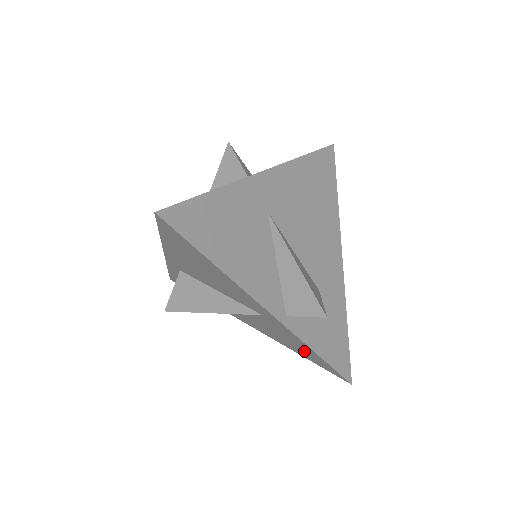
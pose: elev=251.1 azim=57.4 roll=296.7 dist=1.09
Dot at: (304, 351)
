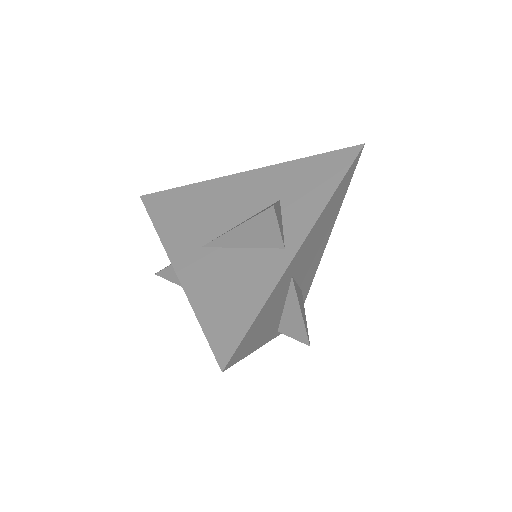
Dot at: occluded
